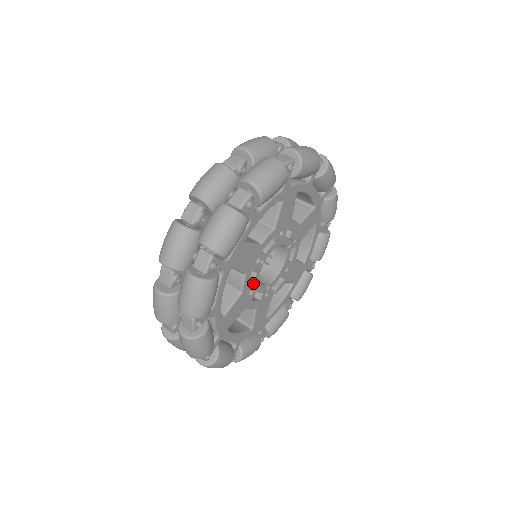
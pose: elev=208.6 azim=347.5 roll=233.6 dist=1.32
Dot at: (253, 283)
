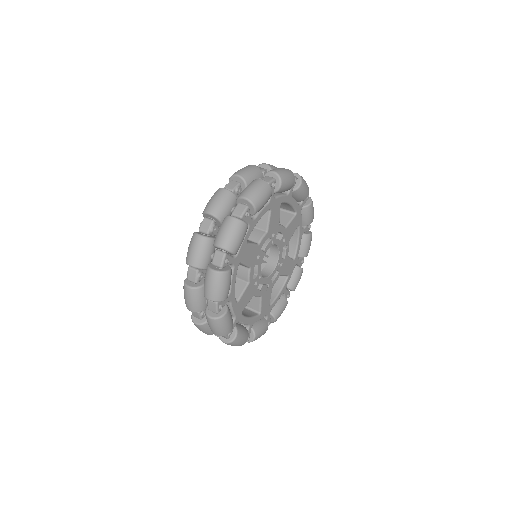
Dot at: (267, 244)
